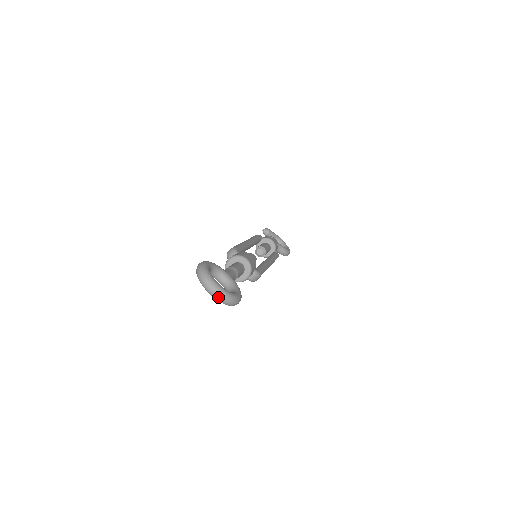
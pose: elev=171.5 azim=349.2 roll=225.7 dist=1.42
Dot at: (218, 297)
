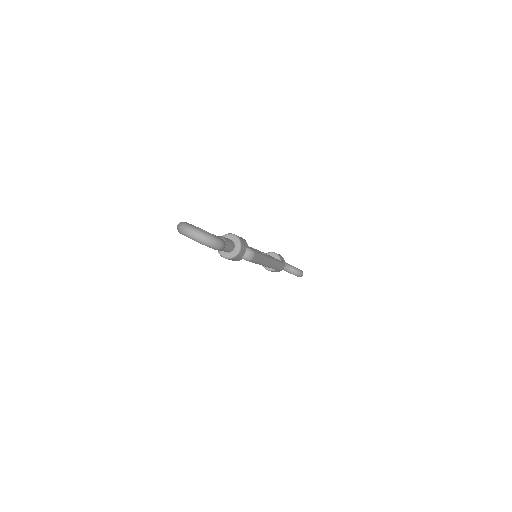
Dot at: (198, 237)
